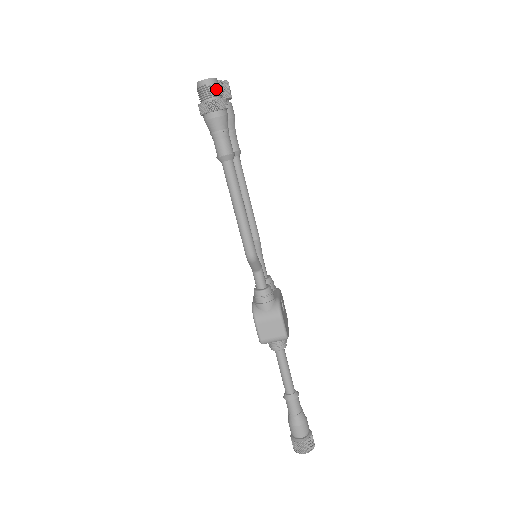
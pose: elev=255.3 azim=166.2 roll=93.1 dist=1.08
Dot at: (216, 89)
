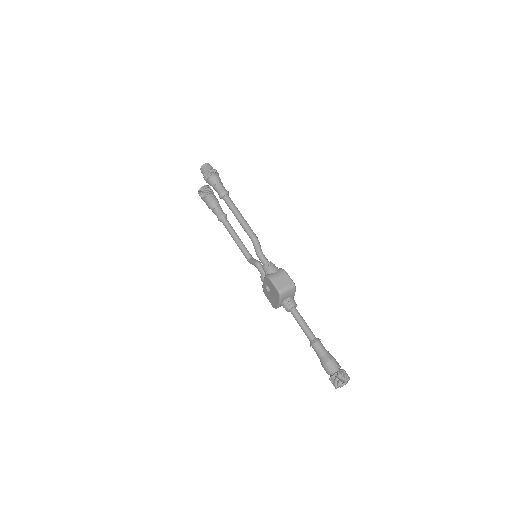
Dot at: (211, 167)
